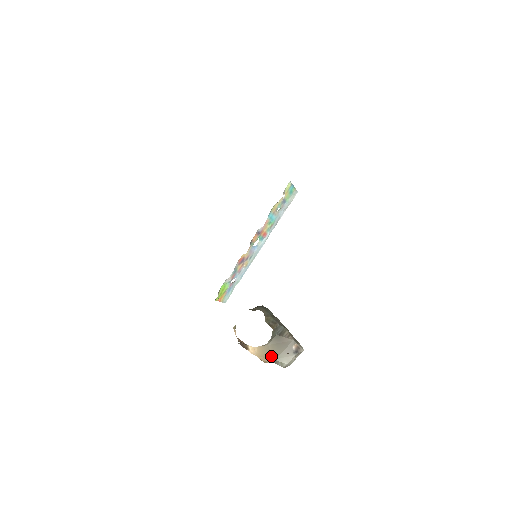
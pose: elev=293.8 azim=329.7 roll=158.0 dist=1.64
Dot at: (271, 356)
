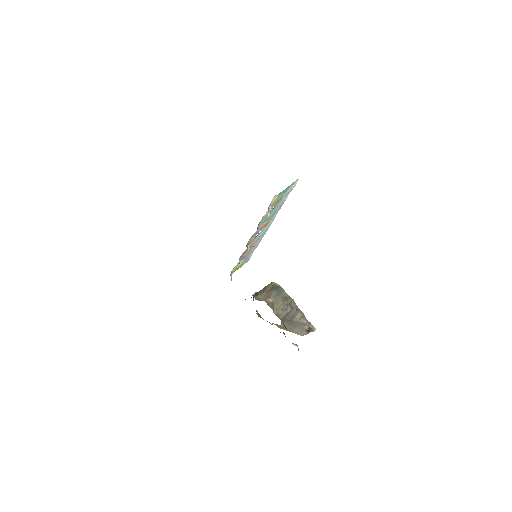
Dot at: (286, 329)
